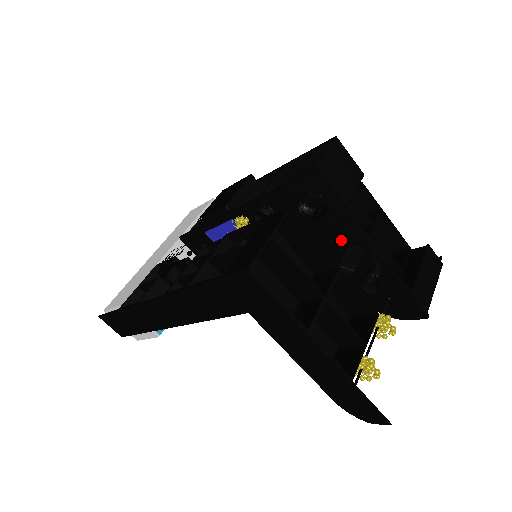
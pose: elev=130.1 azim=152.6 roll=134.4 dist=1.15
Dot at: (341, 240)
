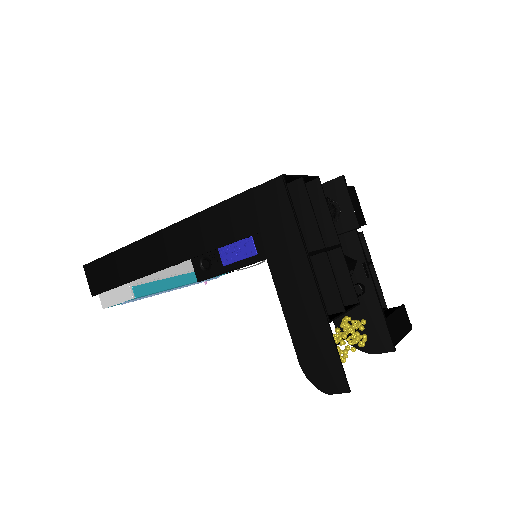
Dot at: occluded
